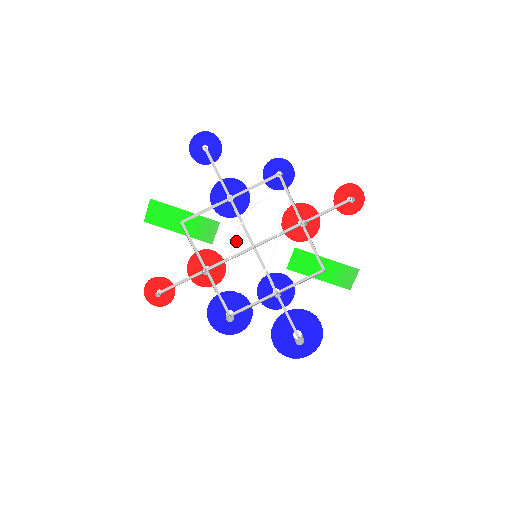
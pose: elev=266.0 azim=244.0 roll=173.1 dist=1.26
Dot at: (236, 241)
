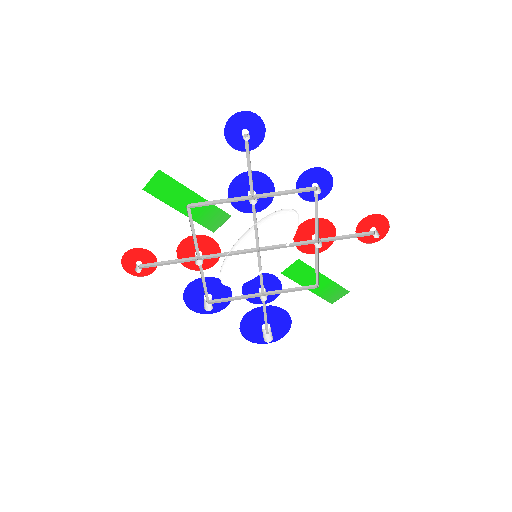
Dot at: (241, 239)
